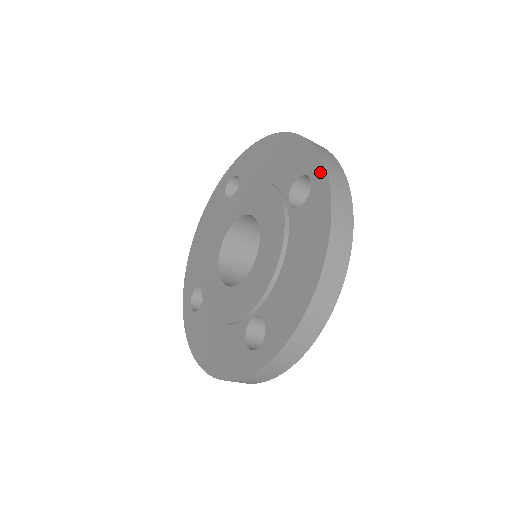
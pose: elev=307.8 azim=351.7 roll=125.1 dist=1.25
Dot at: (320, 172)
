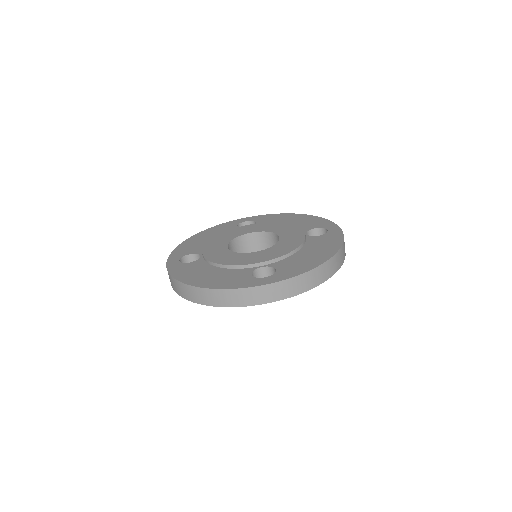
Dot at: (336, 228)
